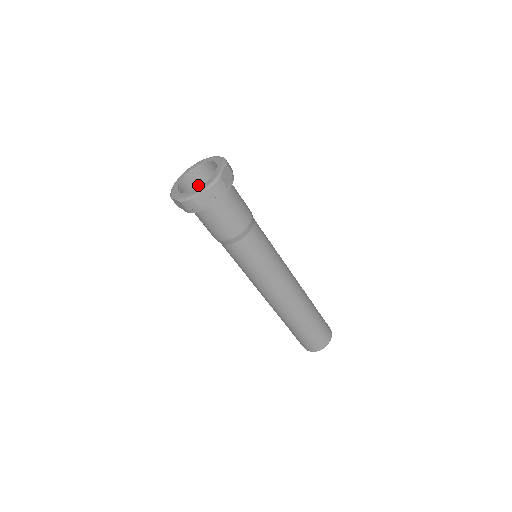
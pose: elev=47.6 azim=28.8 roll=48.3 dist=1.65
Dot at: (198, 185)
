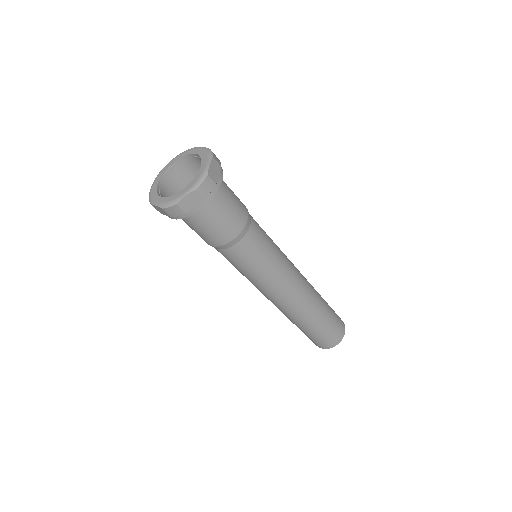
Dot at: occluded
